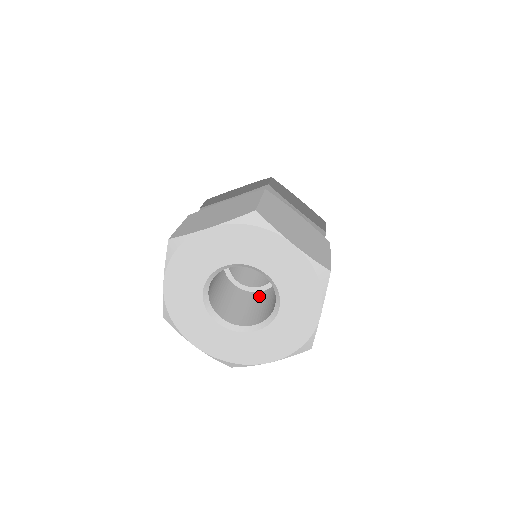
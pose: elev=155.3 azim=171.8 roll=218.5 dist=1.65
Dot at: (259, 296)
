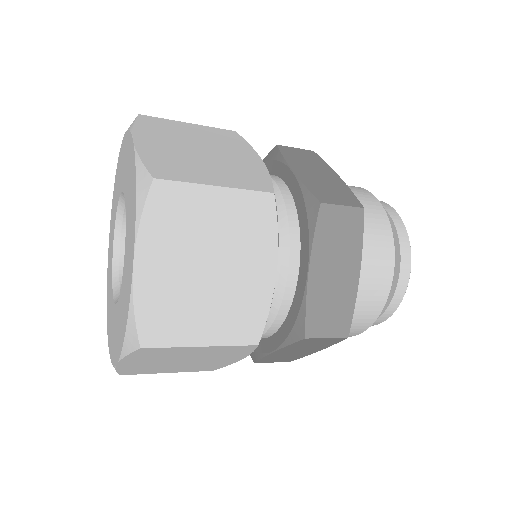
Dot at: occluded
